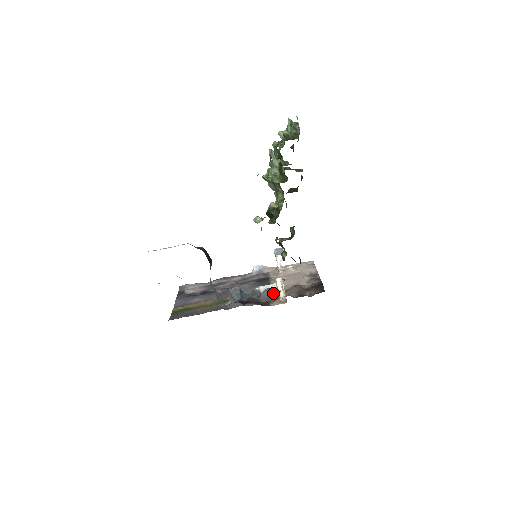
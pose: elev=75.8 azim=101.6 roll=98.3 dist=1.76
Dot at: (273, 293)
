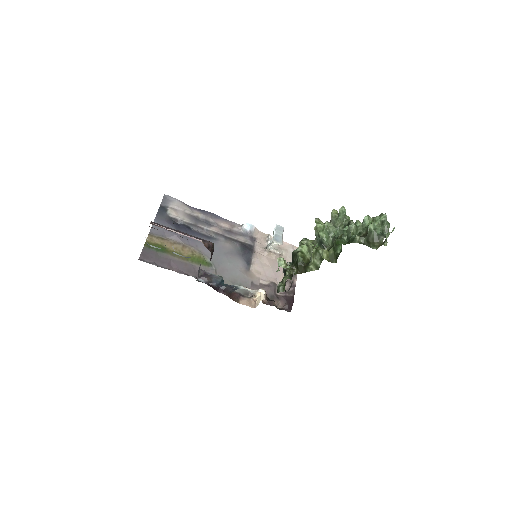
Dot at: (248, 281)
